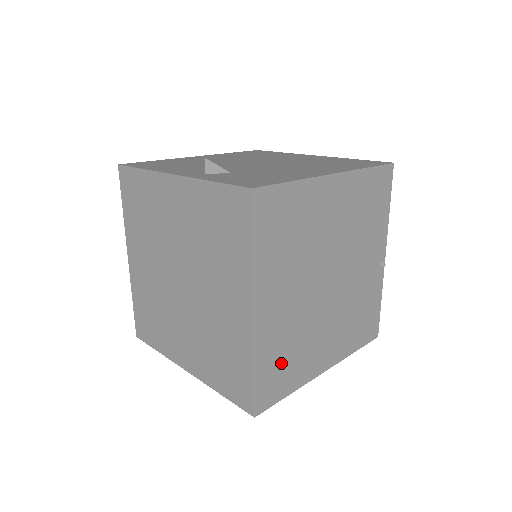
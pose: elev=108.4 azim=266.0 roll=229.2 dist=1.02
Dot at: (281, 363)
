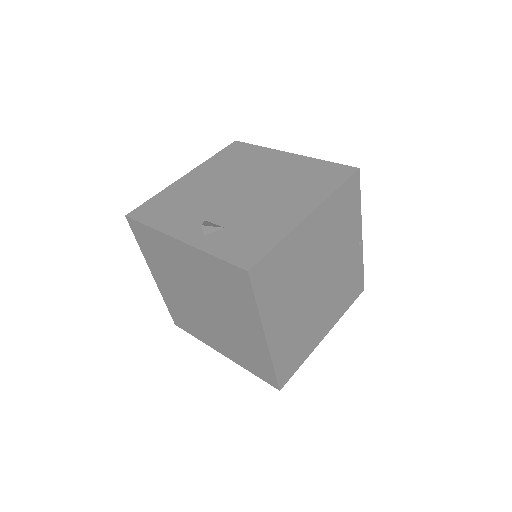
Dot at: (292, 352)
